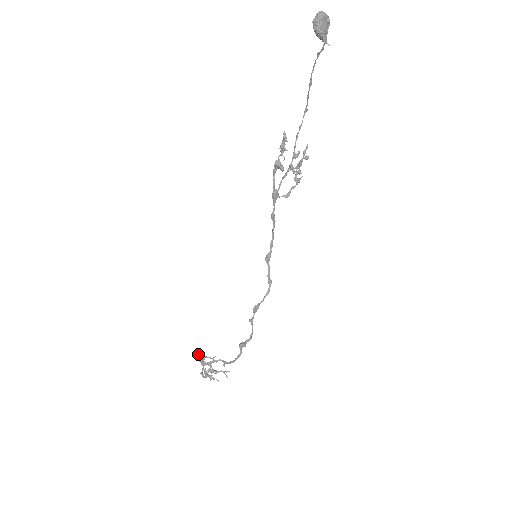
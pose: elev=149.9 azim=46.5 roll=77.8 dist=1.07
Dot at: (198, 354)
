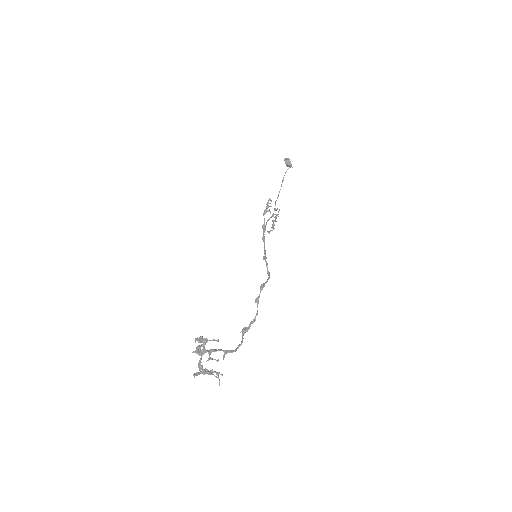
Dot at: (200, 336)
